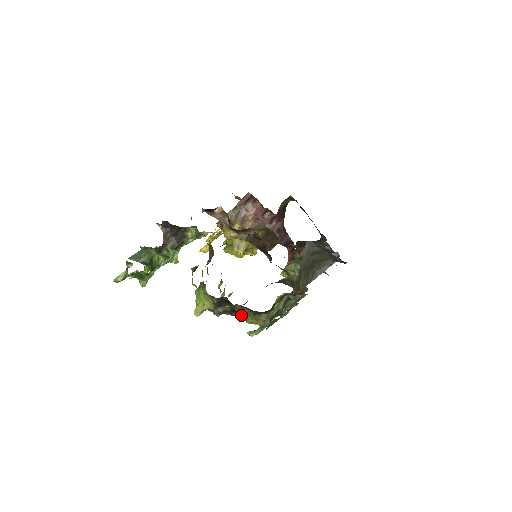
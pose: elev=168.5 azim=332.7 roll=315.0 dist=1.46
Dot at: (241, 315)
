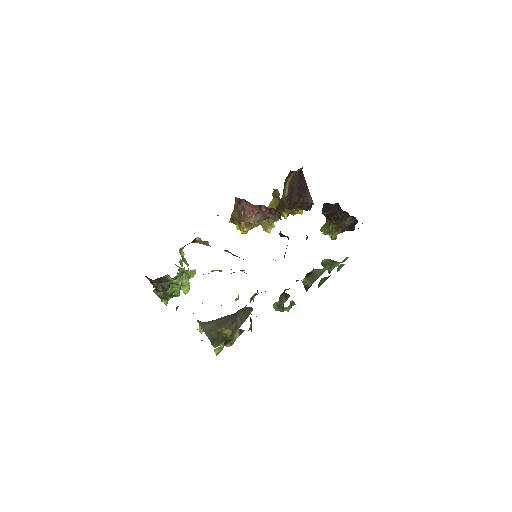
Dot at: occluded
